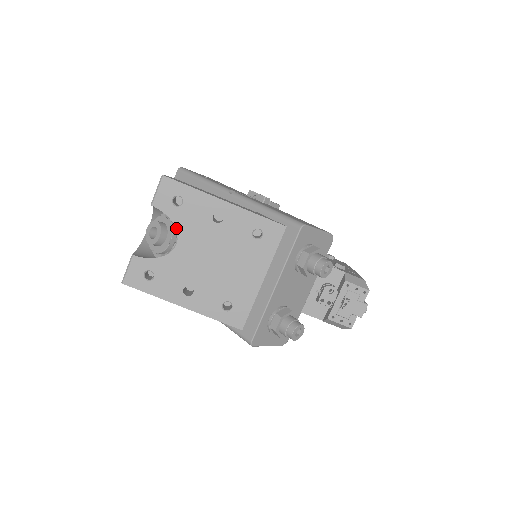
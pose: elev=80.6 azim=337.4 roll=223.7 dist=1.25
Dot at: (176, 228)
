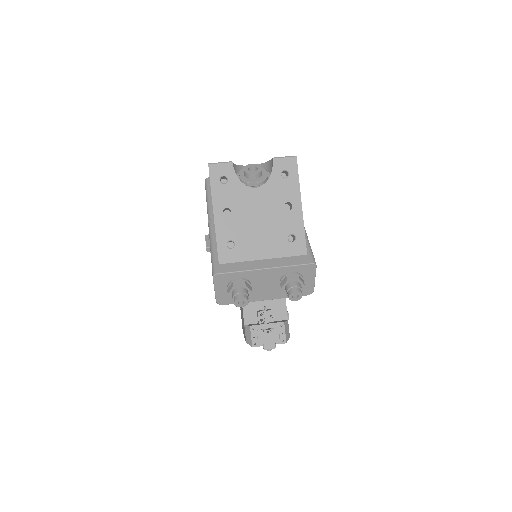
Dot at: (267, 182)
